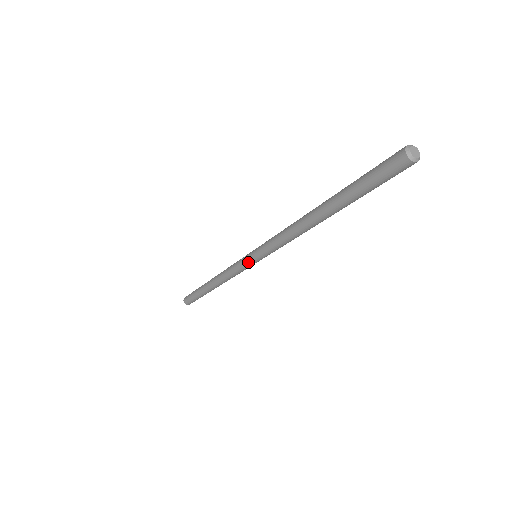
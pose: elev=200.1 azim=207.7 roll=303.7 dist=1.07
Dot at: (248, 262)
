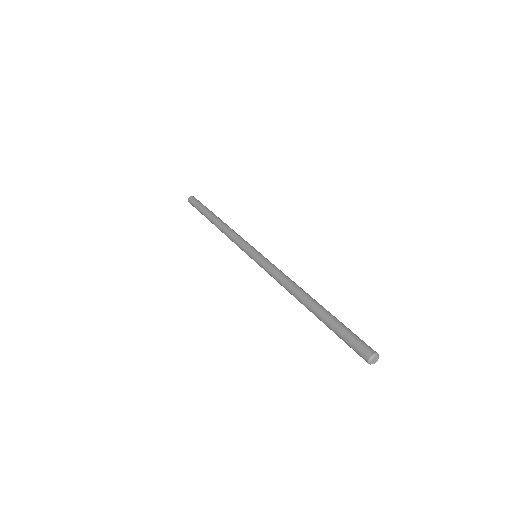
Dot at: (250, 257)
